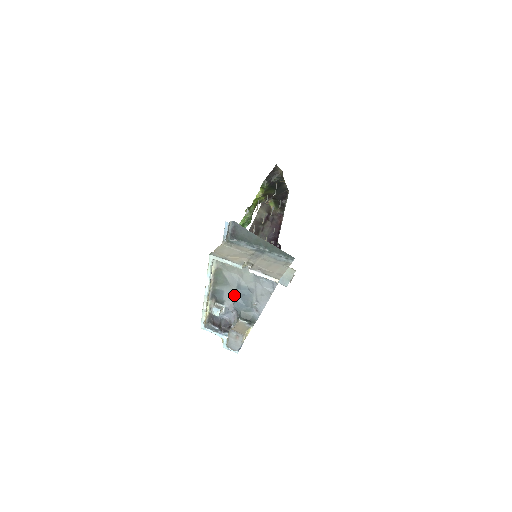
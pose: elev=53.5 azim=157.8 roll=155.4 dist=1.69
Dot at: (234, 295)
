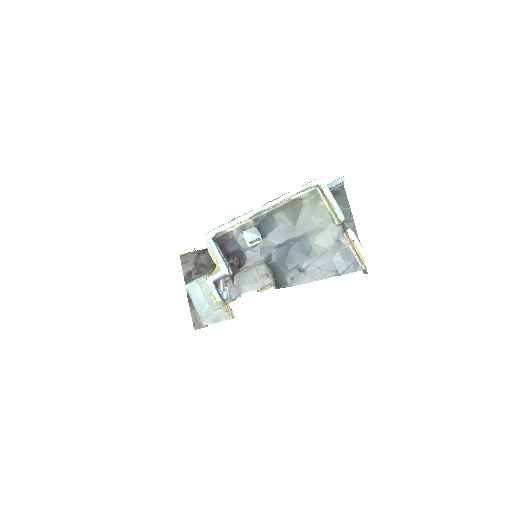
Dot at: (287, 240)
